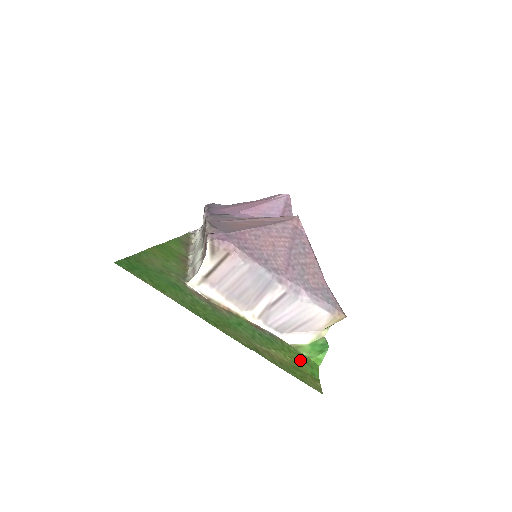
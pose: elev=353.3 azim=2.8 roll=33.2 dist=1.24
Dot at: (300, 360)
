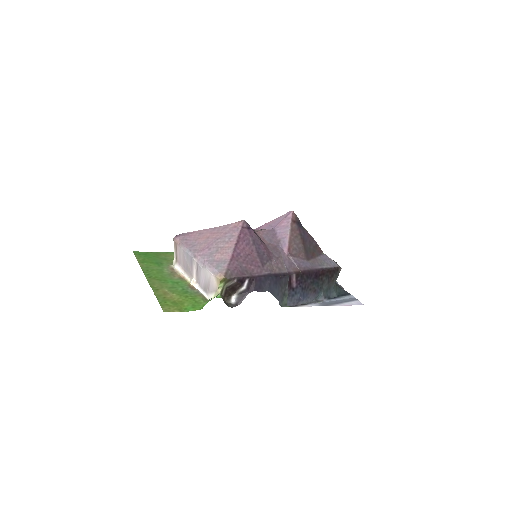
Dot at: (190, 303)
